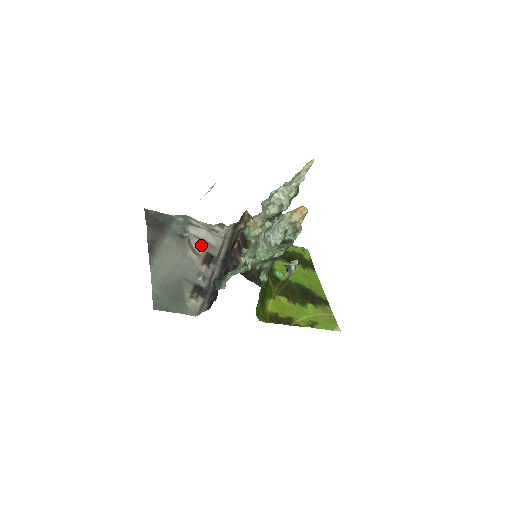
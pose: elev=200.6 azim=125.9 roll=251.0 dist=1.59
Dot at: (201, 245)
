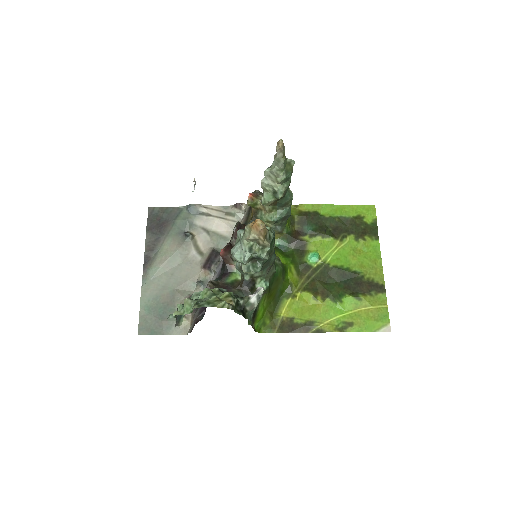
Dot at: (208, 240)
